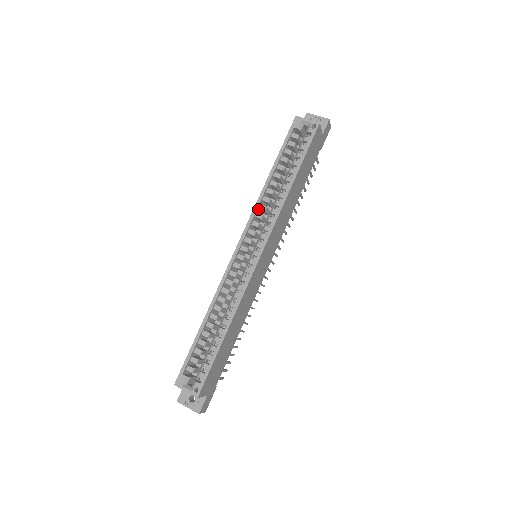
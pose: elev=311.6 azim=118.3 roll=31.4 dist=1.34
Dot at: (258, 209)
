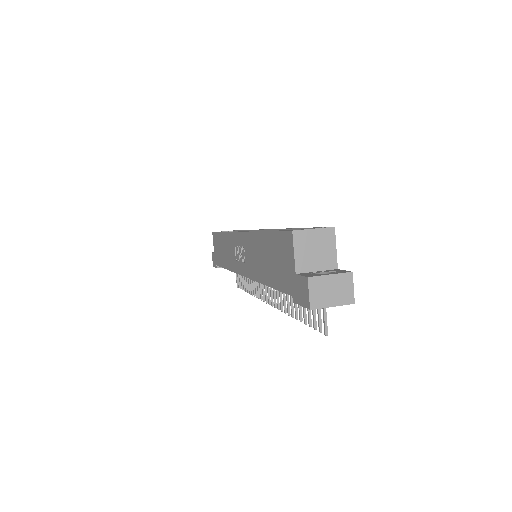
Dot at: occluded
